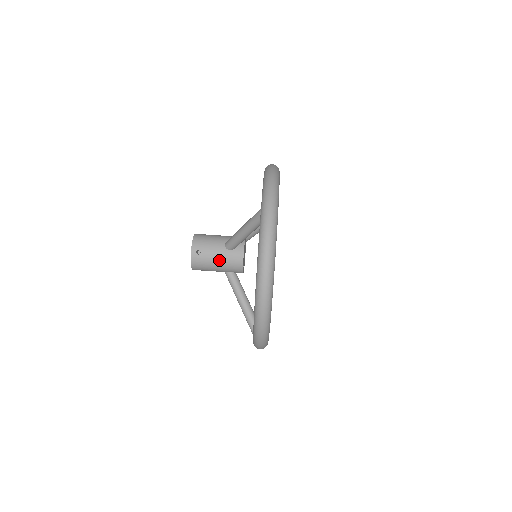
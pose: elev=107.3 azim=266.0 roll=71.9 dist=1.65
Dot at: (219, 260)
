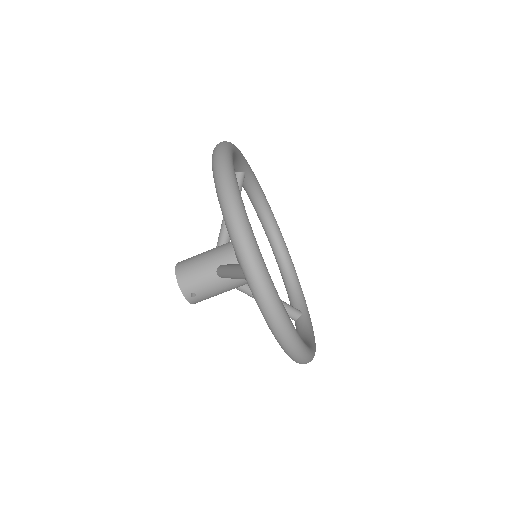
Dot at: (220, 290)
